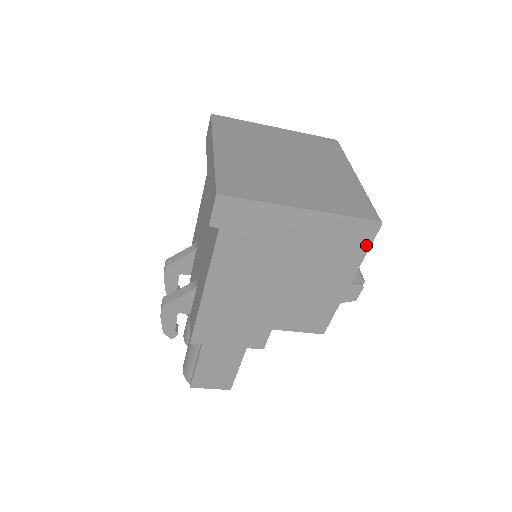
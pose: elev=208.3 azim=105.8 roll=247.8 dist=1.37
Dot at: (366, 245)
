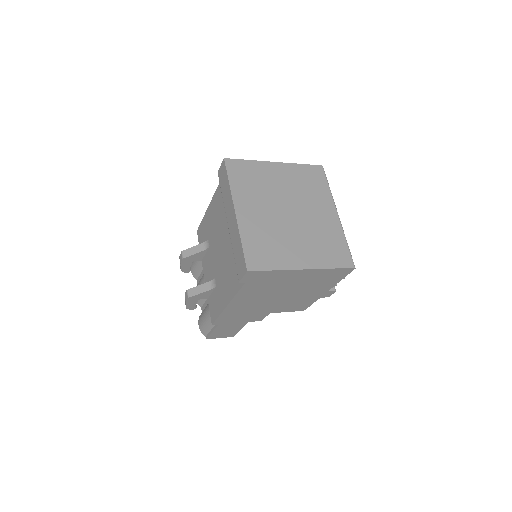
Dot at: (342, 277)
